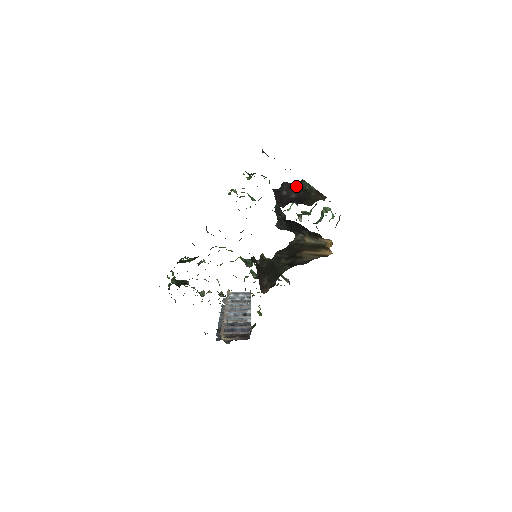
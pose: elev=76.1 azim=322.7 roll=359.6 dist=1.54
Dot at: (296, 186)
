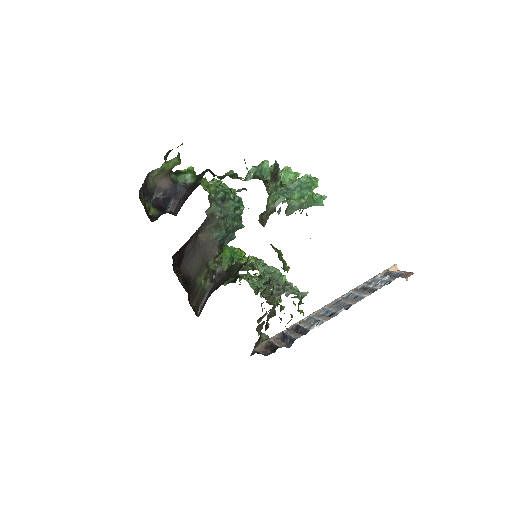
Dot at: (196, 178)
